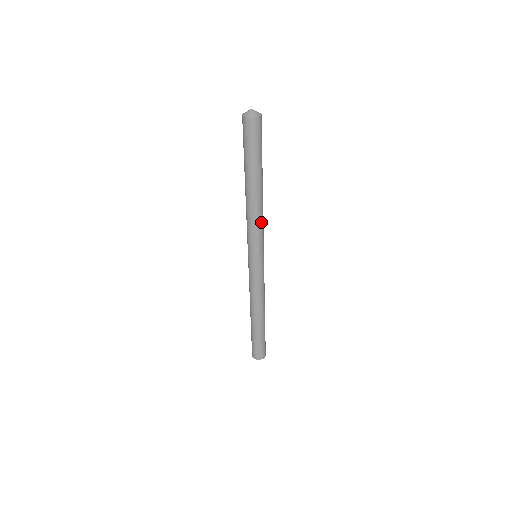
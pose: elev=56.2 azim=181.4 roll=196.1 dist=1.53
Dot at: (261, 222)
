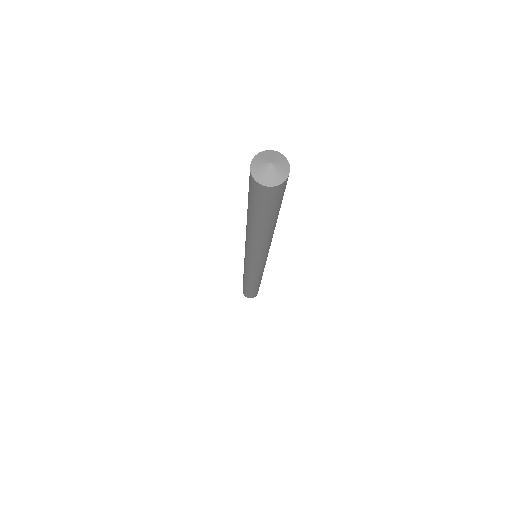
Dot at: (263, 250)
